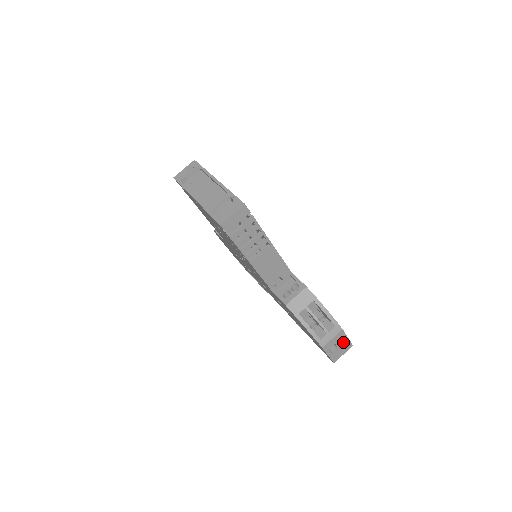
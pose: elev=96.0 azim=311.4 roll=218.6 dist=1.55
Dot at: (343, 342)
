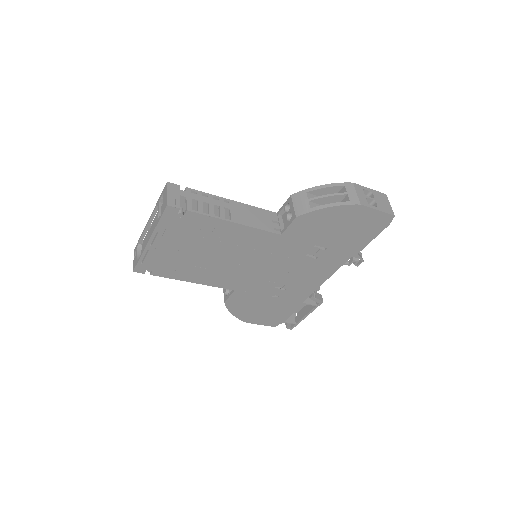
Dot at: (372, 194)
